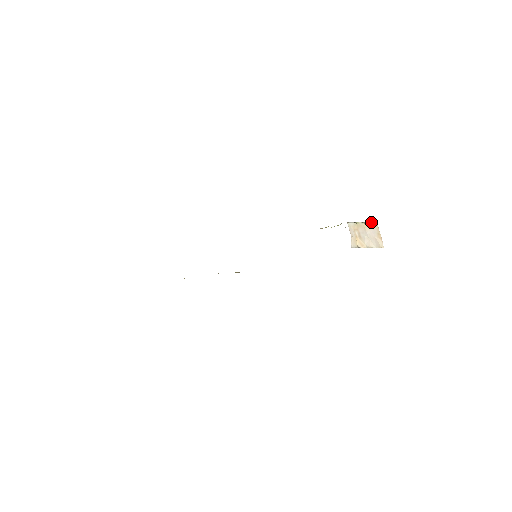
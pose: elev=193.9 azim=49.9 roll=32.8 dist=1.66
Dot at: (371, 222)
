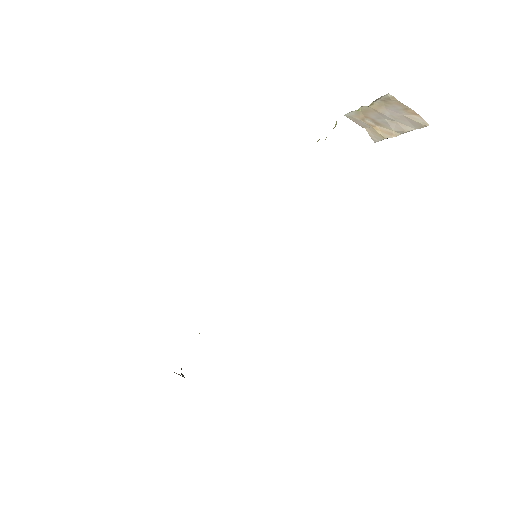
Dot at: (380, 99)
